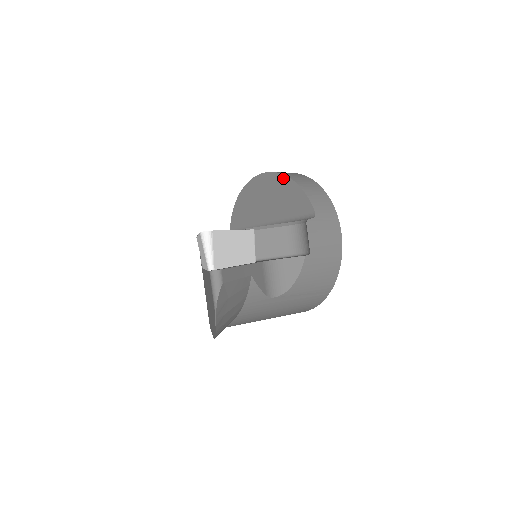
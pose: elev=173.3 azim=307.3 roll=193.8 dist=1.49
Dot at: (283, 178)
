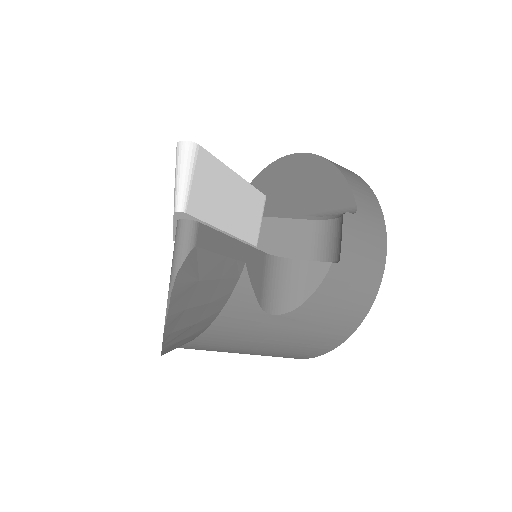
Dot at: (318, 160)
